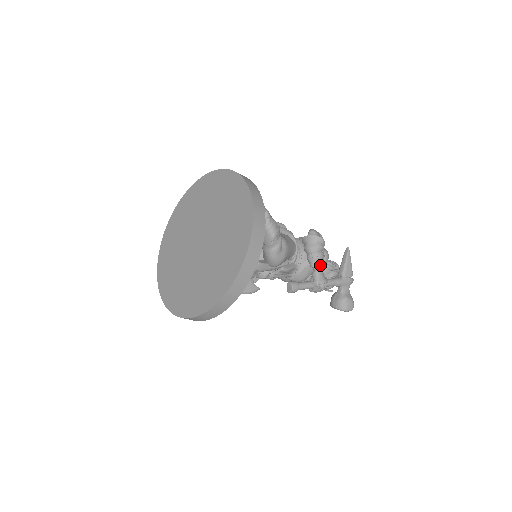
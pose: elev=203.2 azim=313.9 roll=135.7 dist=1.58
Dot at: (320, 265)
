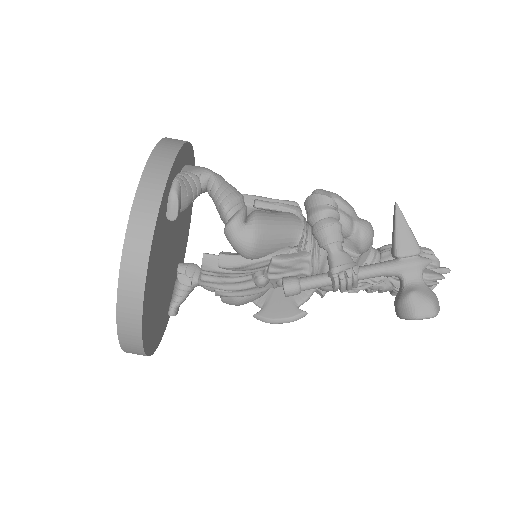
Dot at: (331, 240)
